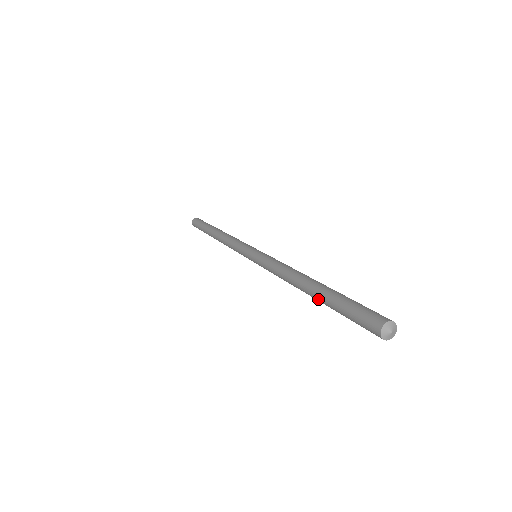
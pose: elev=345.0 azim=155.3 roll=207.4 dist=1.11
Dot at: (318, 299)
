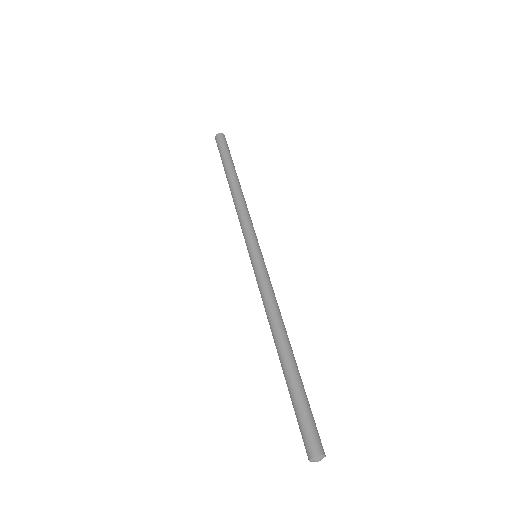
Dot at: (283, 371)
